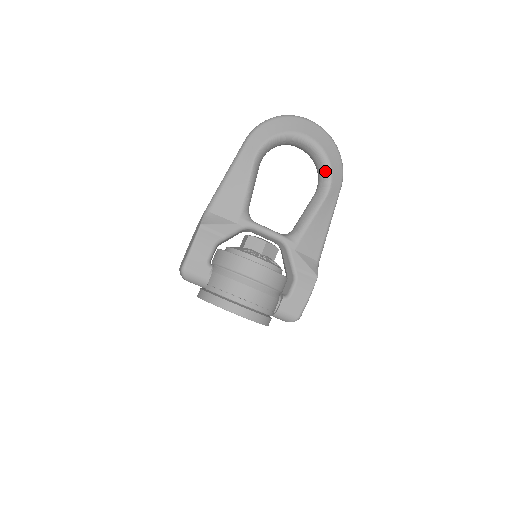
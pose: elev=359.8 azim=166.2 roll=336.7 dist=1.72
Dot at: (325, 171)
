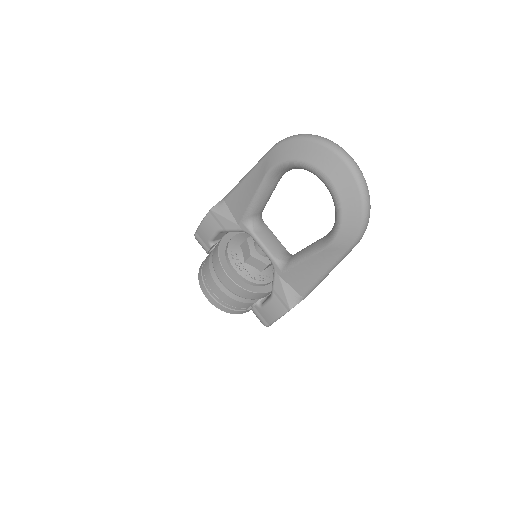
Dot at: (335, 223)
